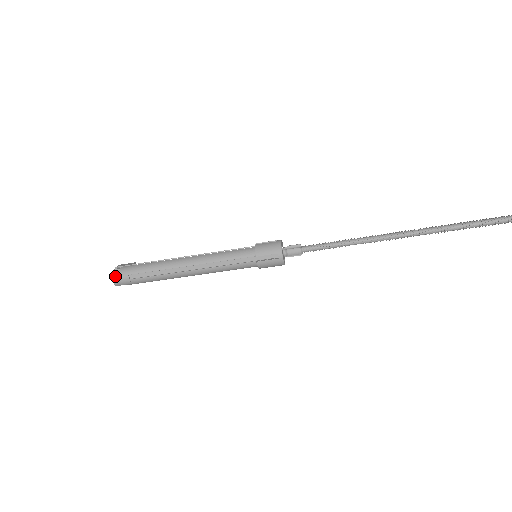
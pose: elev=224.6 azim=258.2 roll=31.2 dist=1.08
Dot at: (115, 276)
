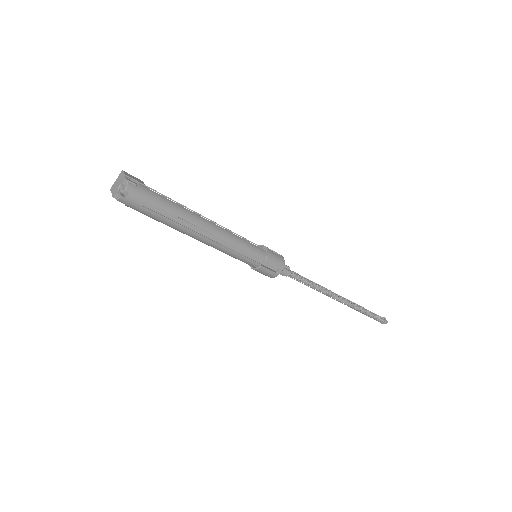
Dot at: (130, 191)
